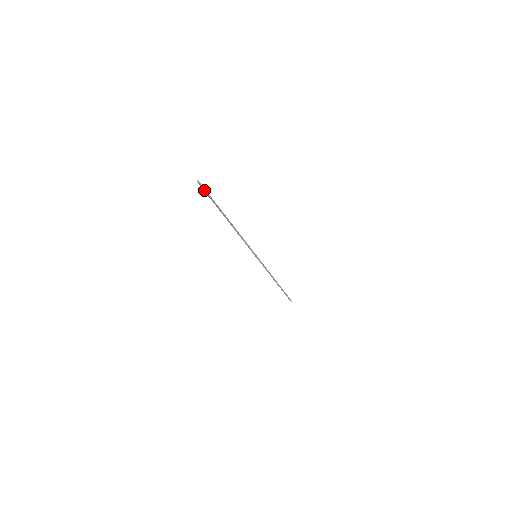
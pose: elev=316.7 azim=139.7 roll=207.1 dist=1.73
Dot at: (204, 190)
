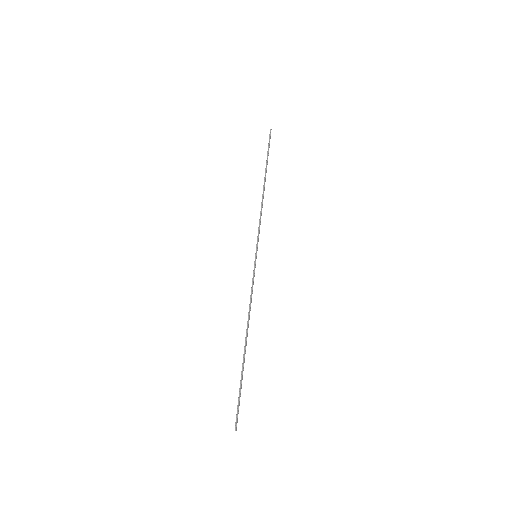
Dot at: occluded
